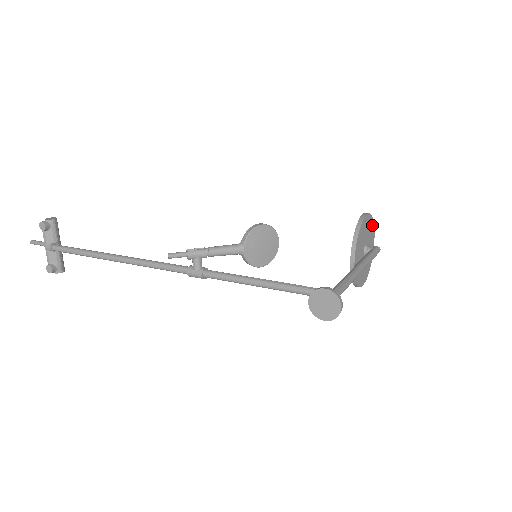
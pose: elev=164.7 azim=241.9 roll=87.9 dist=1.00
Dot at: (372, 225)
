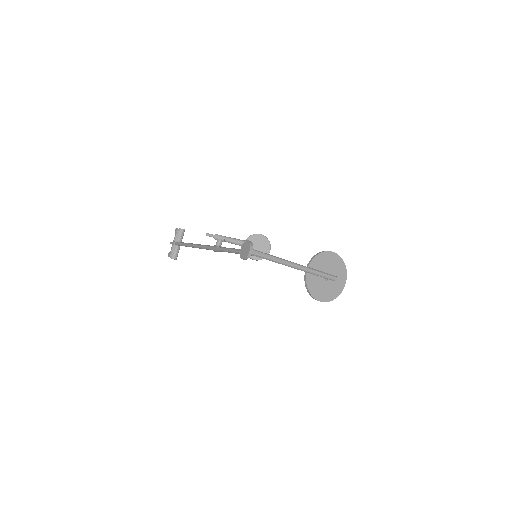
Dot at: (343, 267)
